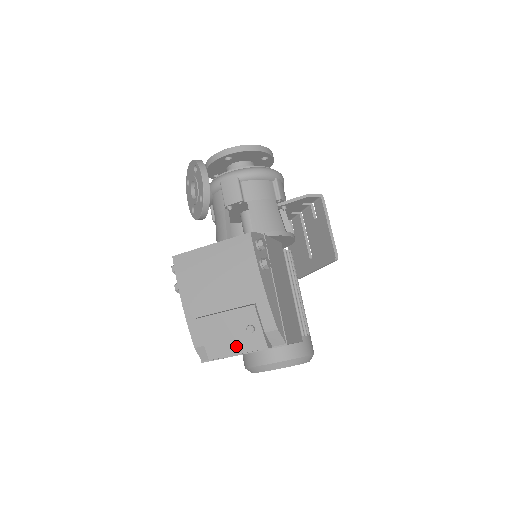
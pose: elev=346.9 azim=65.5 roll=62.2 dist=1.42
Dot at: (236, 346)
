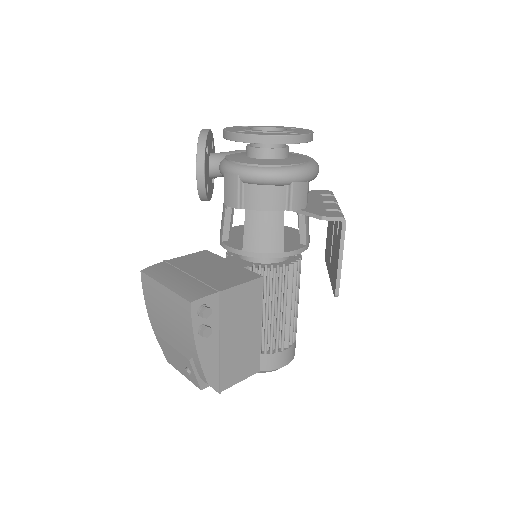
Dot at: (181, 370)
